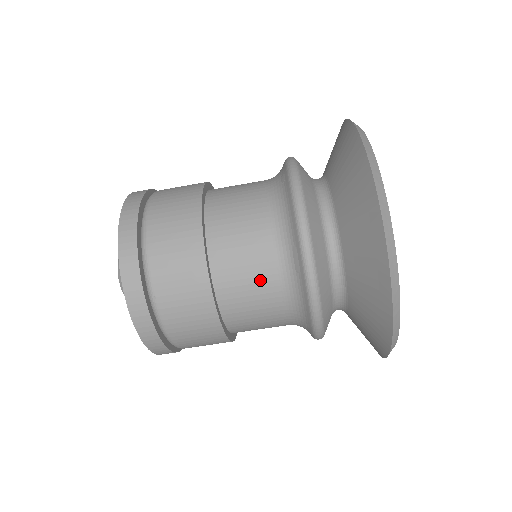
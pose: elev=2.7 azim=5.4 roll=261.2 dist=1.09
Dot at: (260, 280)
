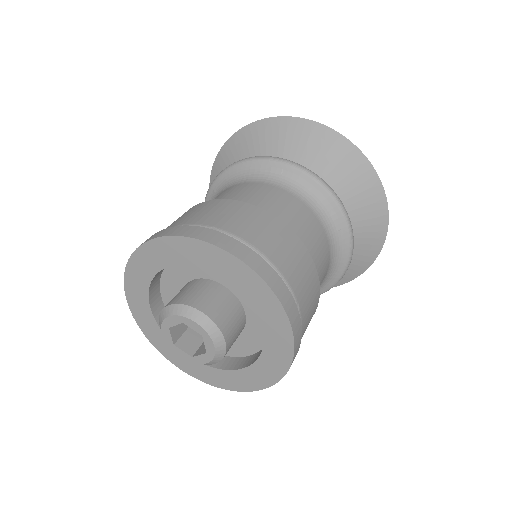
Dot at: (323, 251)
